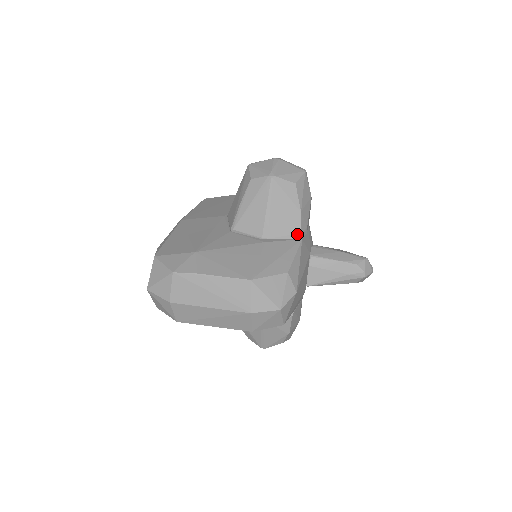
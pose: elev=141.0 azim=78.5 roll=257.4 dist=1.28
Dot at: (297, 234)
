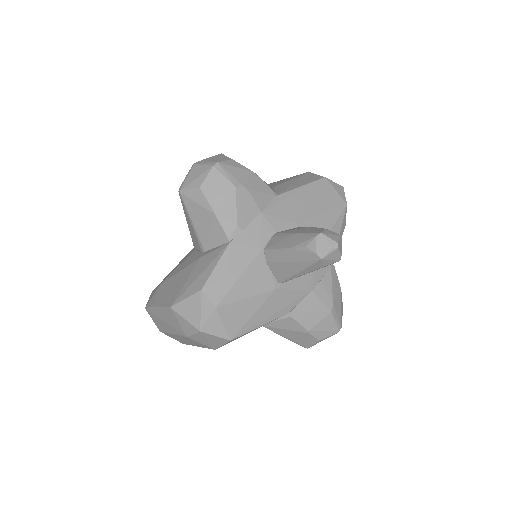
Dot at: (224, 238)
